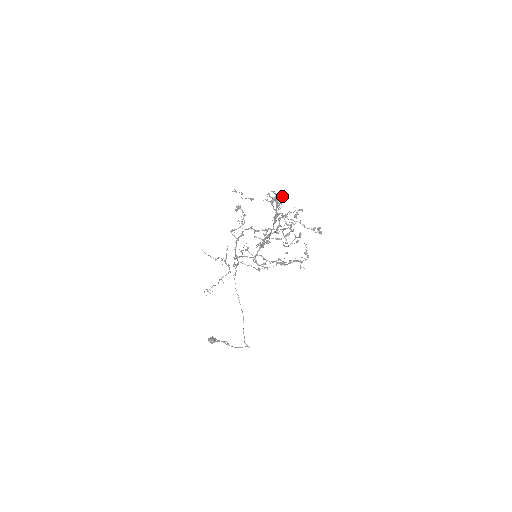
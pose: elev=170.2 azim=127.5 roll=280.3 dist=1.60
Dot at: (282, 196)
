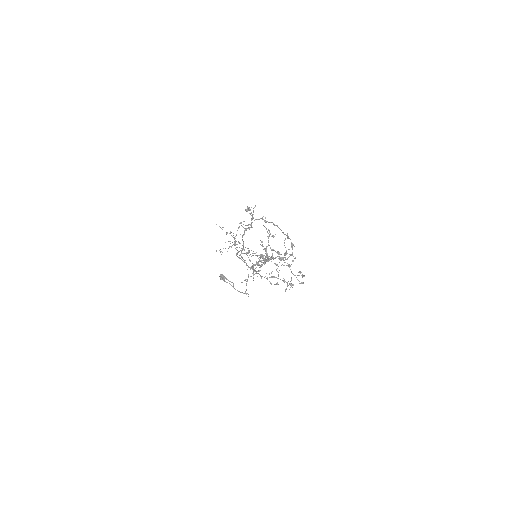
Dot at: (268, 259)
